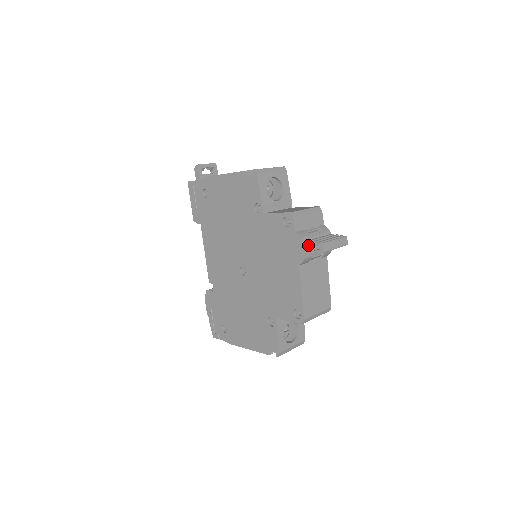
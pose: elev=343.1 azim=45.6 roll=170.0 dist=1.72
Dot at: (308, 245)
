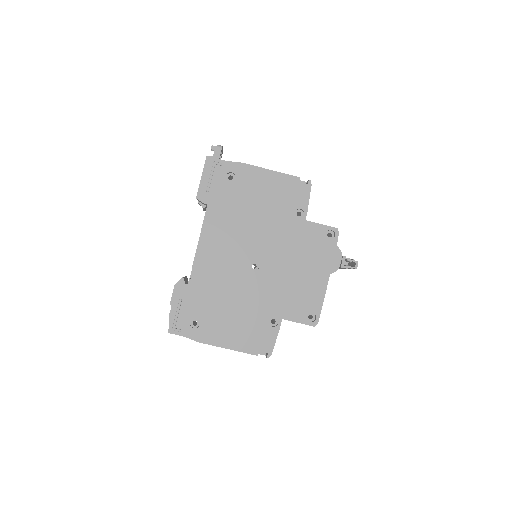
Dot at: (344, 259)
